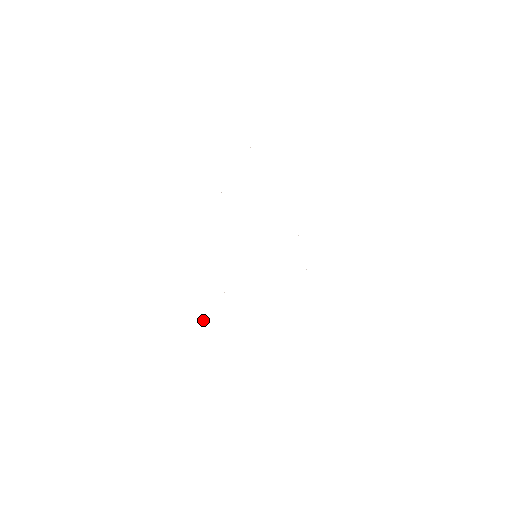
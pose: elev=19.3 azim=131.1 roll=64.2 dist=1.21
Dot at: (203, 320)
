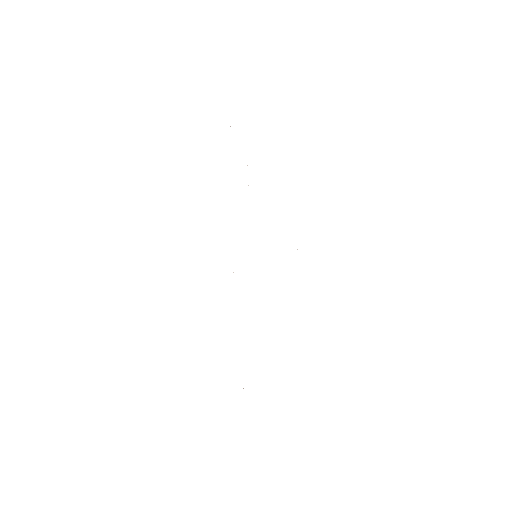
Dot at: occluded
